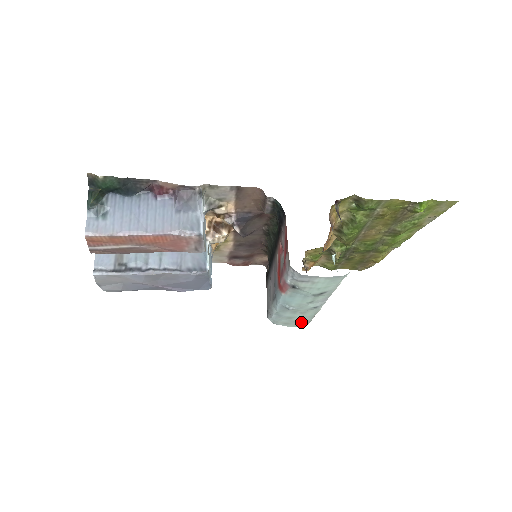
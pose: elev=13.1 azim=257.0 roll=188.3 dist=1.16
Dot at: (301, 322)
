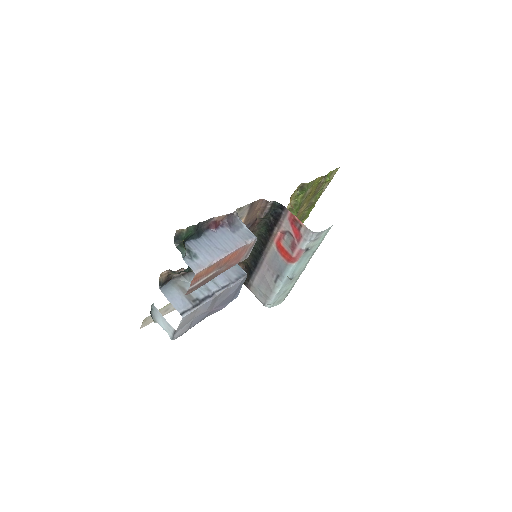
Dot at: (287, 294)
